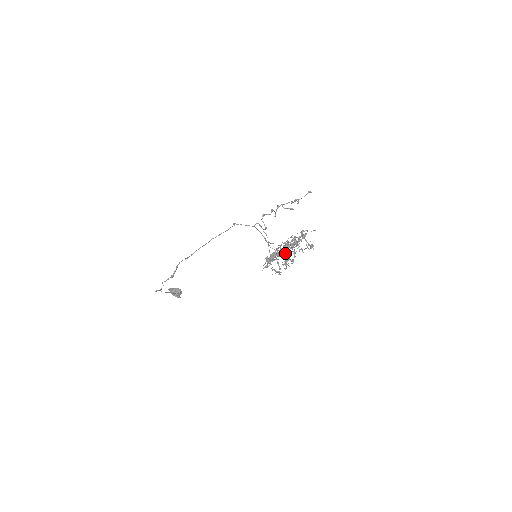
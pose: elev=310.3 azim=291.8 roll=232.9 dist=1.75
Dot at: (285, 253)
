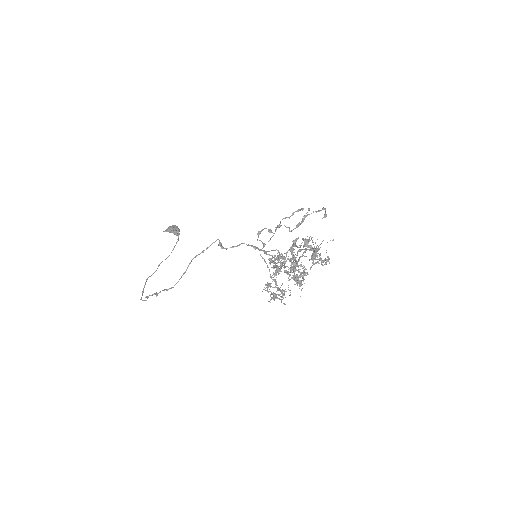
Dot at: (293, 255)
